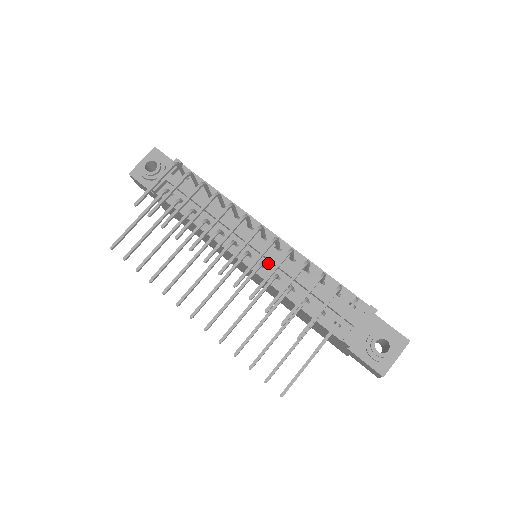
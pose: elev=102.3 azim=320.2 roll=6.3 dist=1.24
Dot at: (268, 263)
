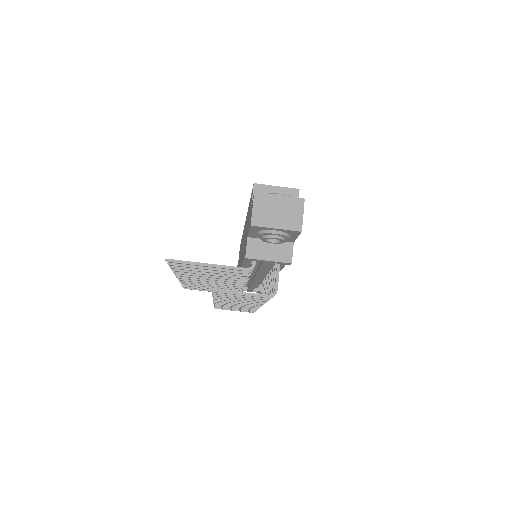
Dot at: (251, 277)
